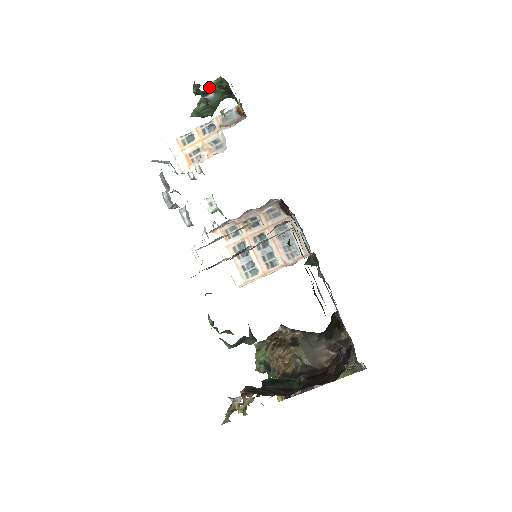
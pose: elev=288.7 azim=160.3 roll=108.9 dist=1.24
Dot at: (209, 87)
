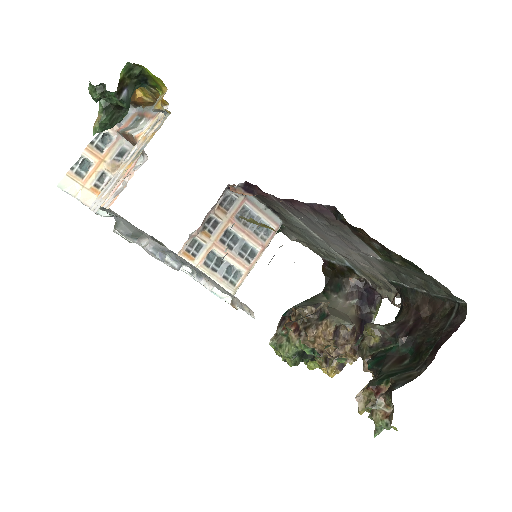
Dot at: (119, 82)
